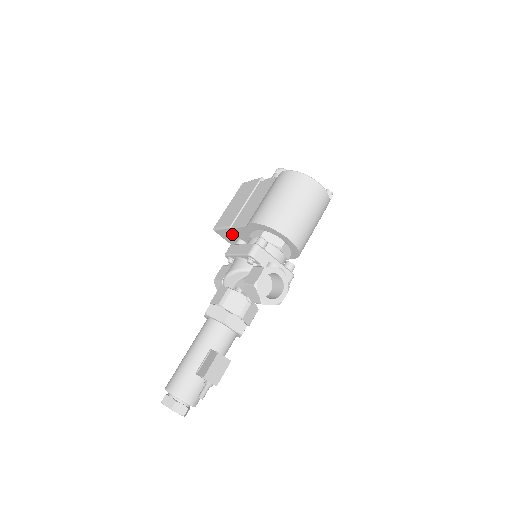
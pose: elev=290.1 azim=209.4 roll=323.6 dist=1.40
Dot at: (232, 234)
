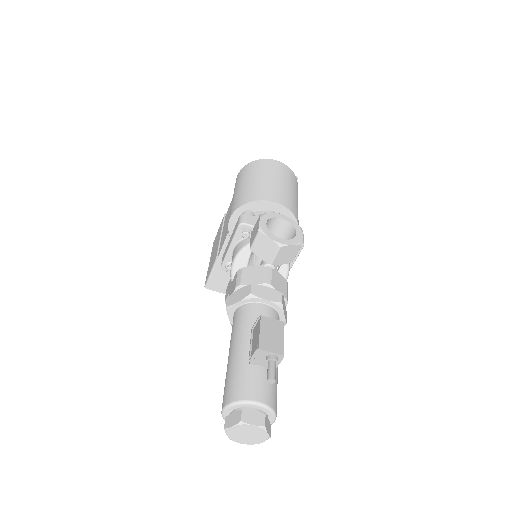
Dot at: occluded
